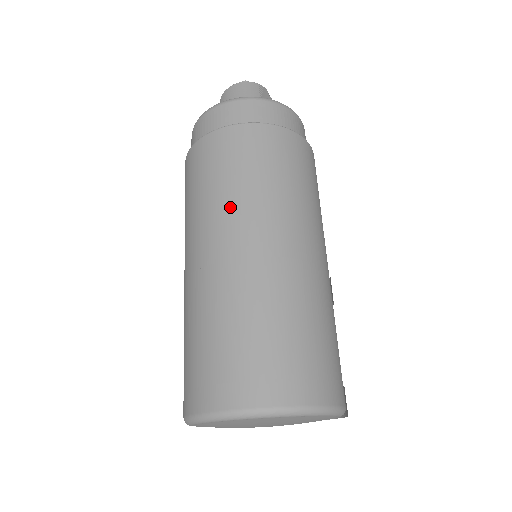
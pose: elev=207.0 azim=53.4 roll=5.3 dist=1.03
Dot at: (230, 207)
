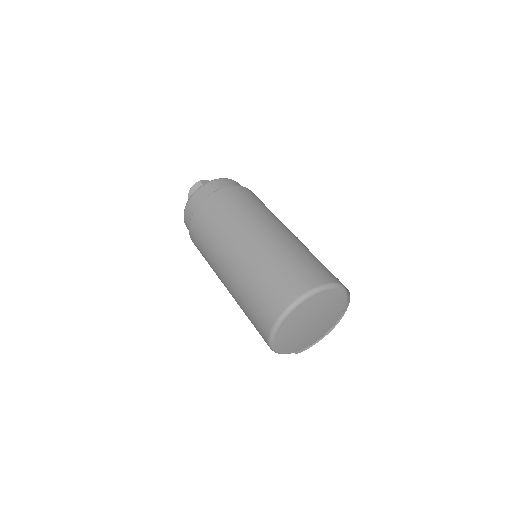
Dot at: (218, 243)
